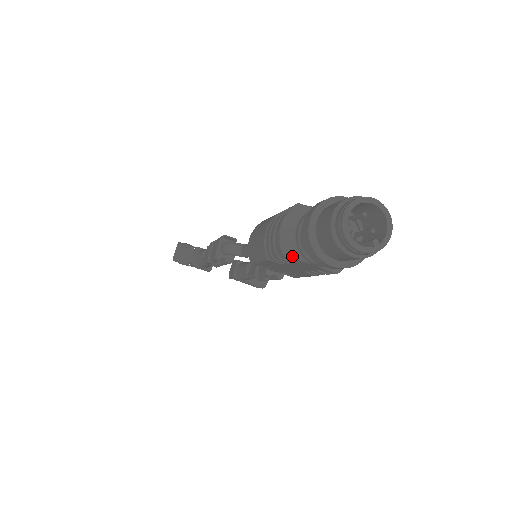
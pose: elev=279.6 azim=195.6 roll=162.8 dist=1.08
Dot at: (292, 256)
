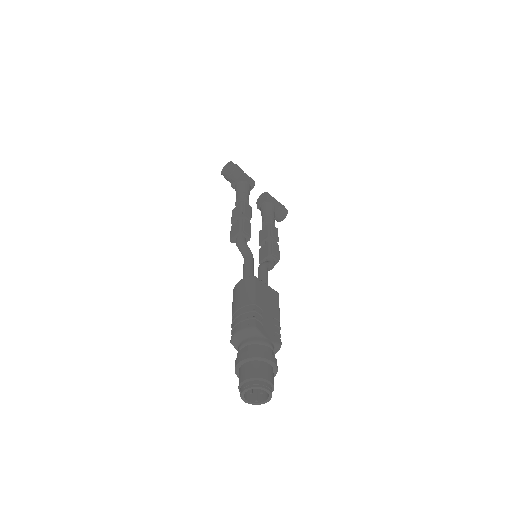
Dot at: (234, 347)
